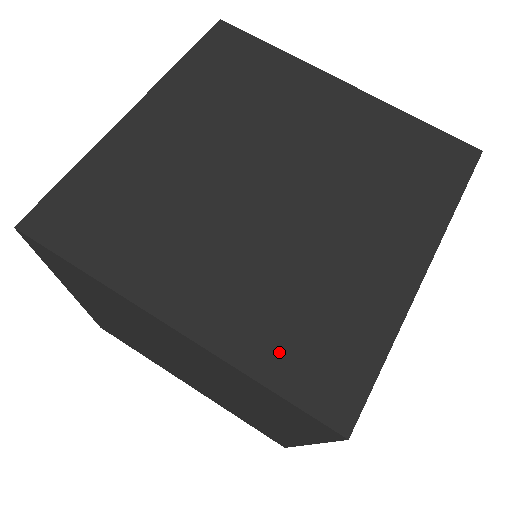
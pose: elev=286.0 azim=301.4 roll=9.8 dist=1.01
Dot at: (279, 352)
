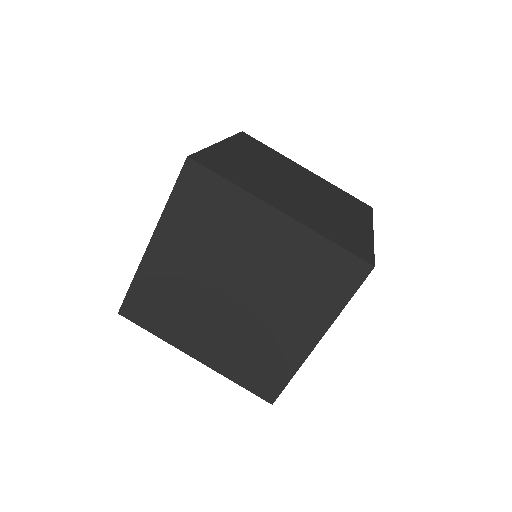
Dot at: (332, 234)
